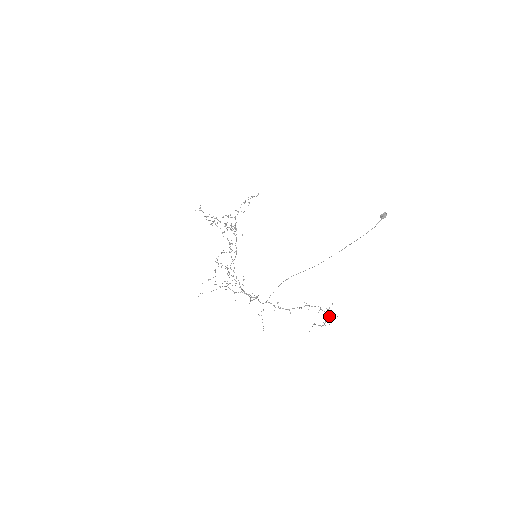
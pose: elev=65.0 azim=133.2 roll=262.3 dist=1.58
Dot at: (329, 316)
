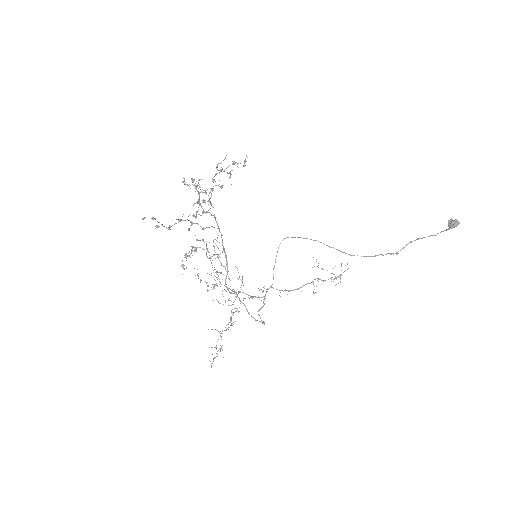
Dot at: occluded
